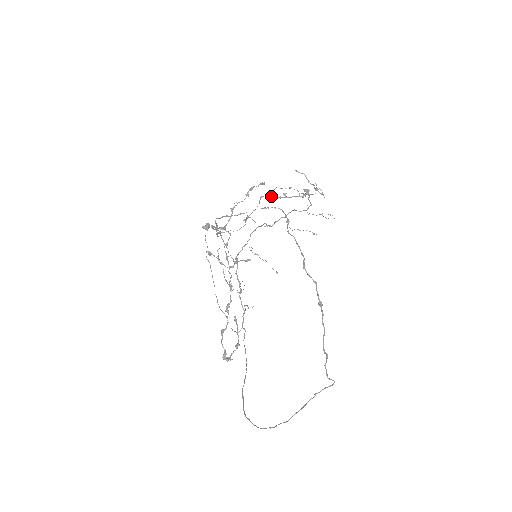
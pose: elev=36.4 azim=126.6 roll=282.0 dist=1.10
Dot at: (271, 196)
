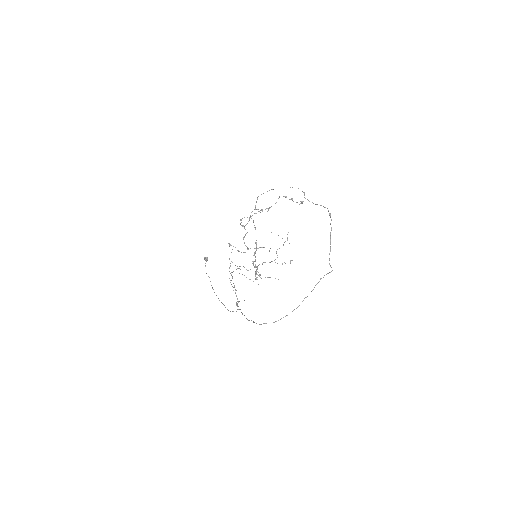
Dot at: (285, 197)
